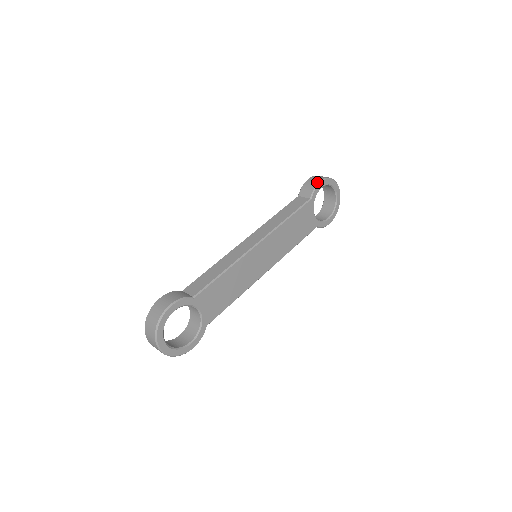
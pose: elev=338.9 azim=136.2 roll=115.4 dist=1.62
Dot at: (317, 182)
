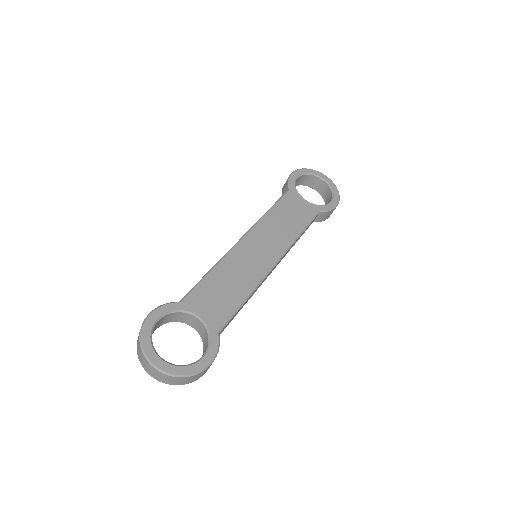
Dot at: (289, 175)
